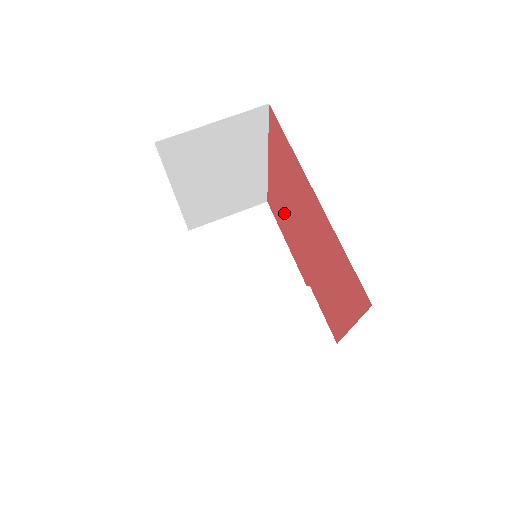
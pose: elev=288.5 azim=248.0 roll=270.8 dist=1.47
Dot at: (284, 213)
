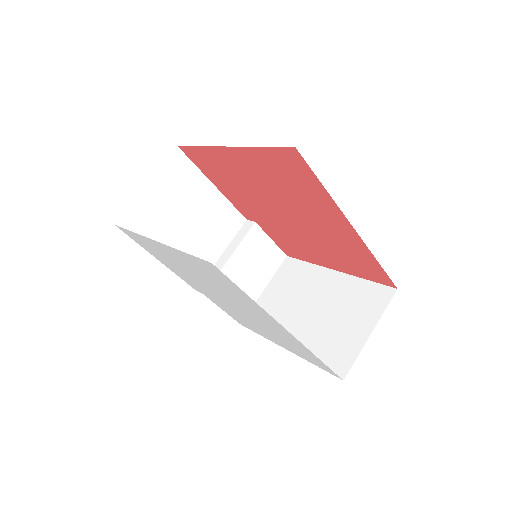
Dot at: (236, 180)
